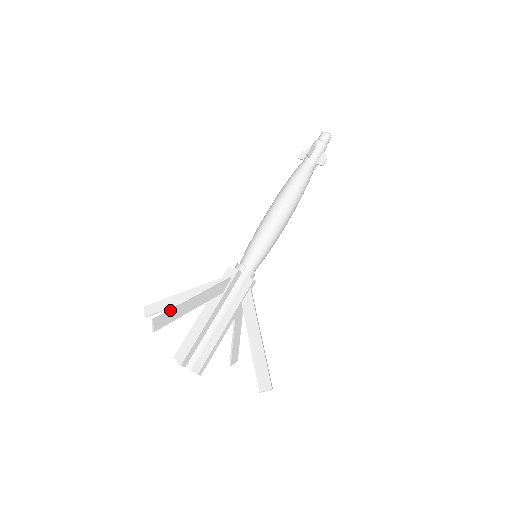
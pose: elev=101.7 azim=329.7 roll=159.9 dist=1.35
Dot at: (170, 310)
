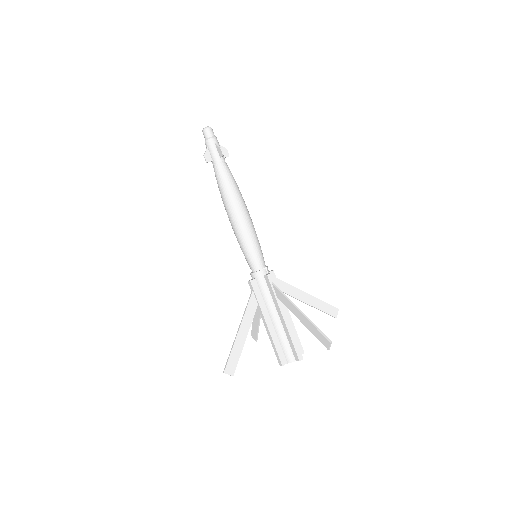
Dot at: (319, 330)
